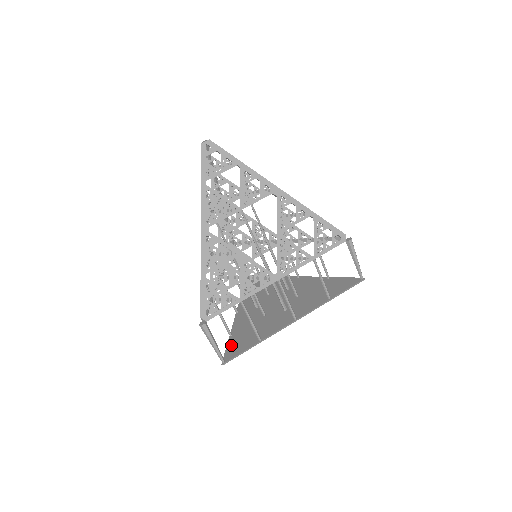
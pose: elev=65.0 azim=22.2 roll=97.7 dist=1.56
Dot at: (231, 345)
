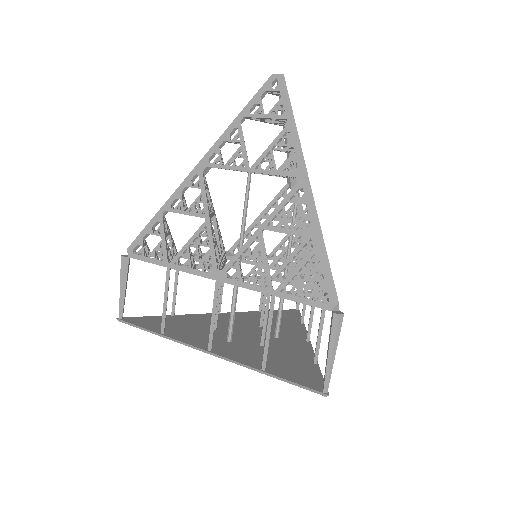
Dot at: (153, 318)
